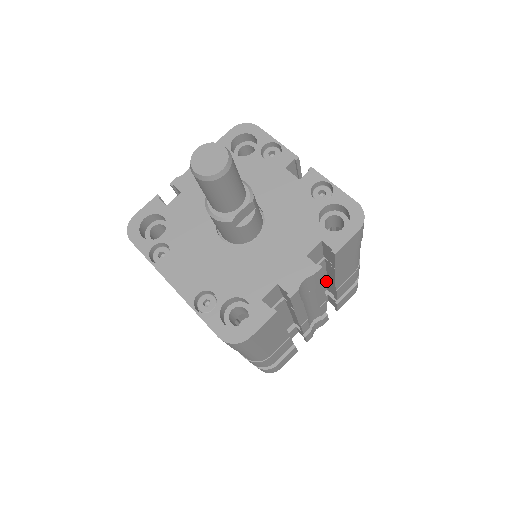
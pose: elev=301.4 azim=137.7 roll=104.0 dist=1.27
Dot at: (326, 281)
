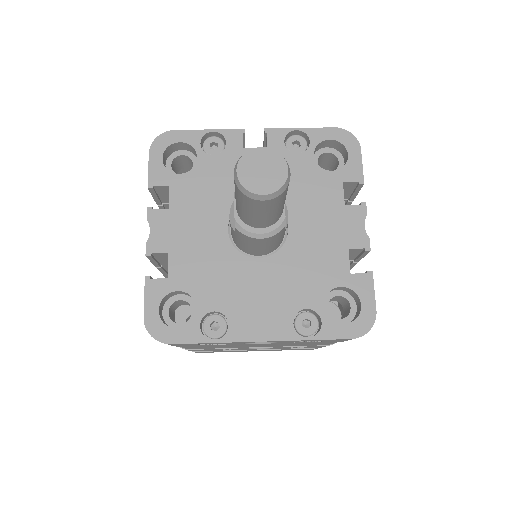
Dot at: occluded
